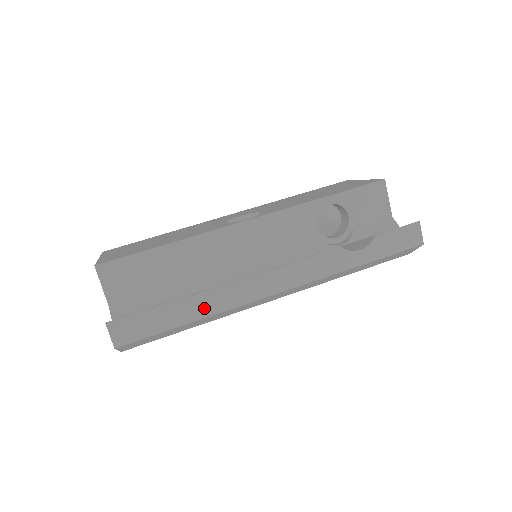
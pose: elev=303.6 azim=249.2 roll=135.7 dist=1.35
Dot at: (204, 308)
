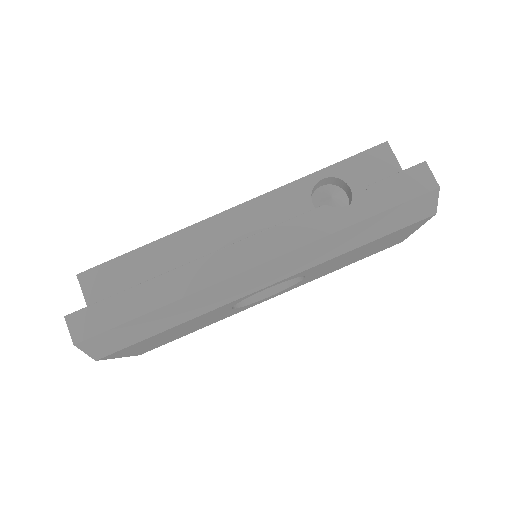
Dot at: (168, 292)
